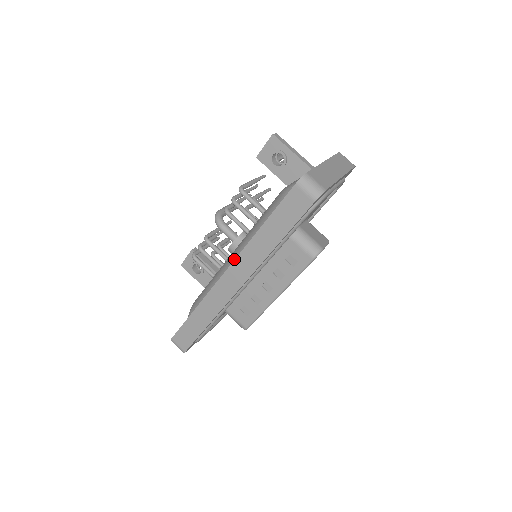
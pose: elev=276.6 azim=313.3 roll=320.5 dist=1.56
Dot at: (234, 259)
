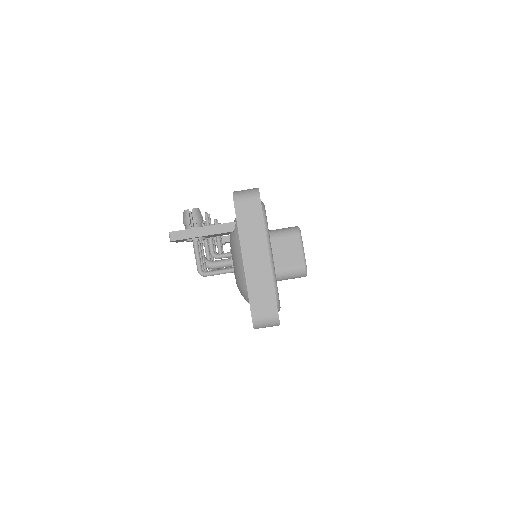
Dot at: occluded
